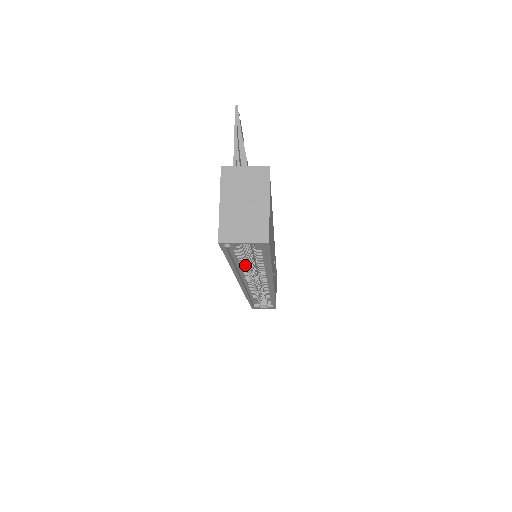
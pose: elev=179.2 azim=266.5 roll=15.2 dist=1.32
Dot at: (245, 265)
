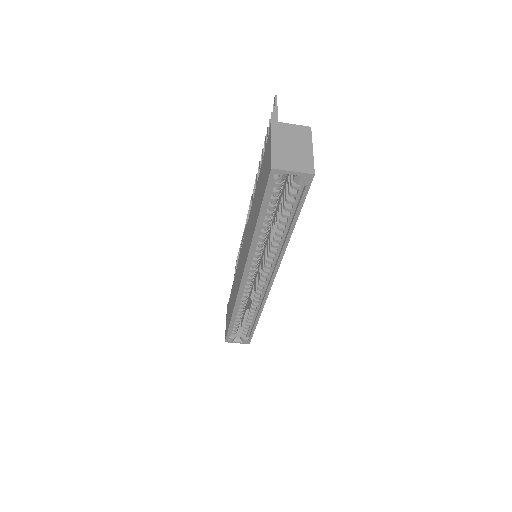
Dot at: (265, 232)
